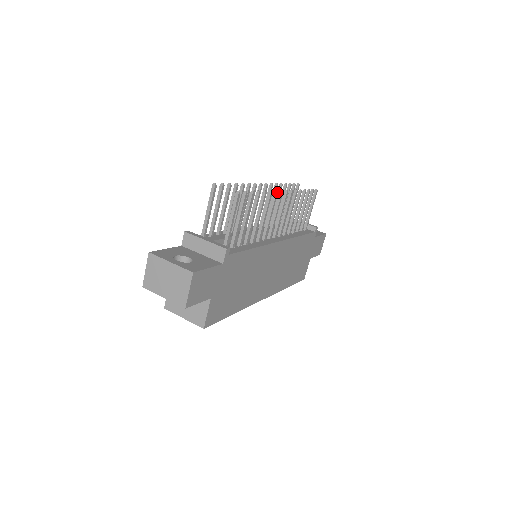
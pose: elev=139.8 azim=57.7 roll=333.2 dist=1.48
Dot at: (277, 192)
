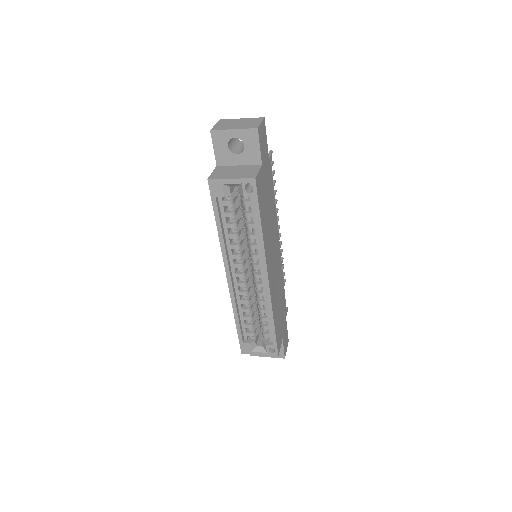
Dot at: (278, 209)
